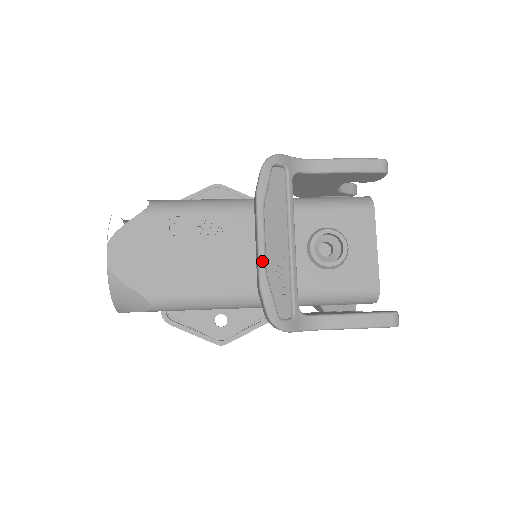
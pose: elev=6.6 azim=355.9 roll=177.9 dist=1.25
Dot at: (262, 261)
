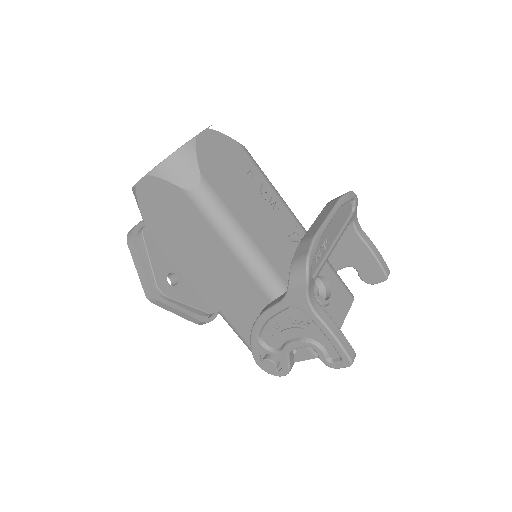
Dot at: (325, 226)
